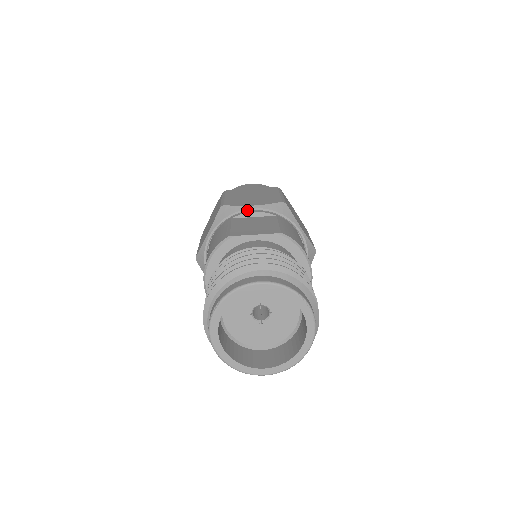
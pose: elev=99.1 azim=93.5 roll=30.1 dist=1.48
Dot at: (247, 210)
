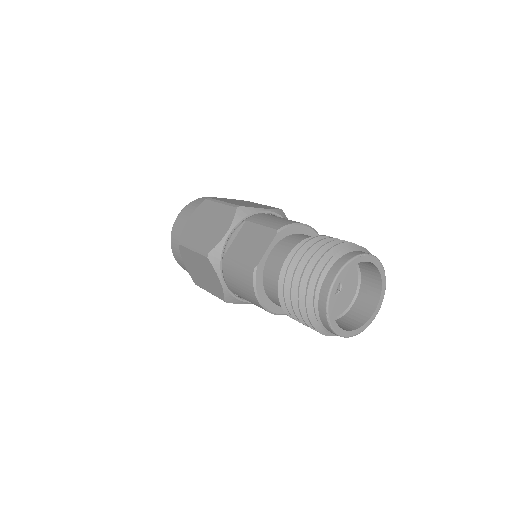
Dot at: (227, 239)
